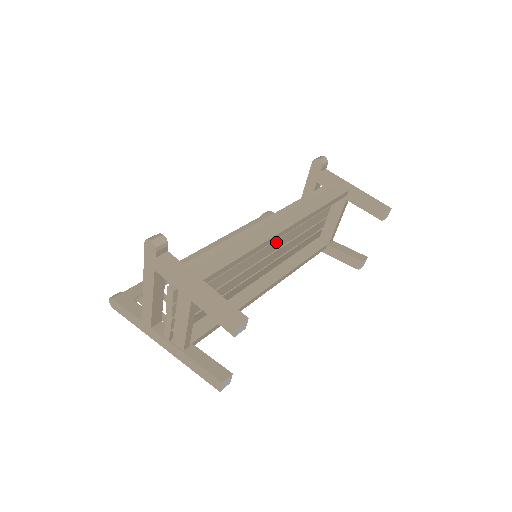
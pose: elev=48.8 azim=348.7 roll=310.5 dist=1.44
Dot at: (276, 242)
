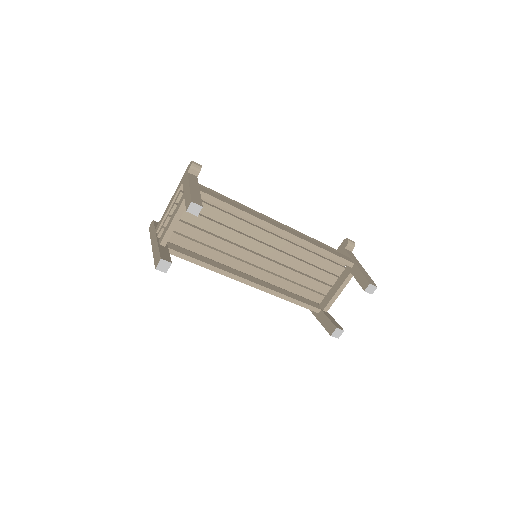
Dot at: (274, 251)
